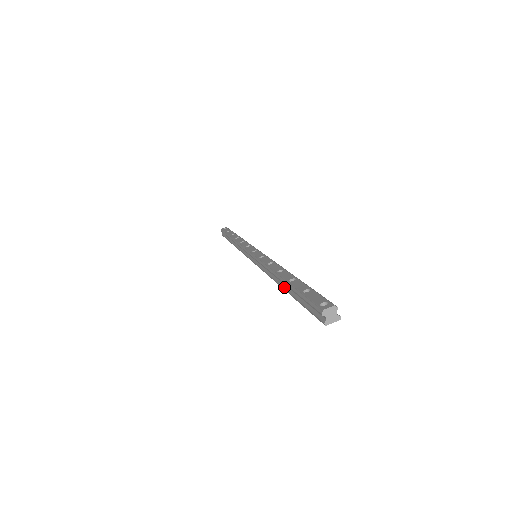
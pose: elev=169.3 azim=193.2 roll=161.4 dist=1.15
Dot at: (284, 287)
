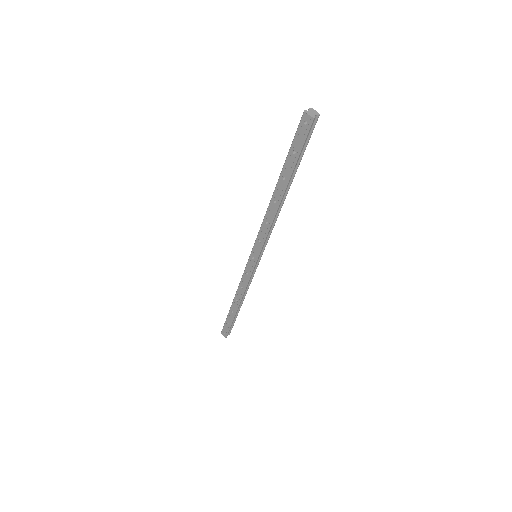
Dot at: (278, 183)
